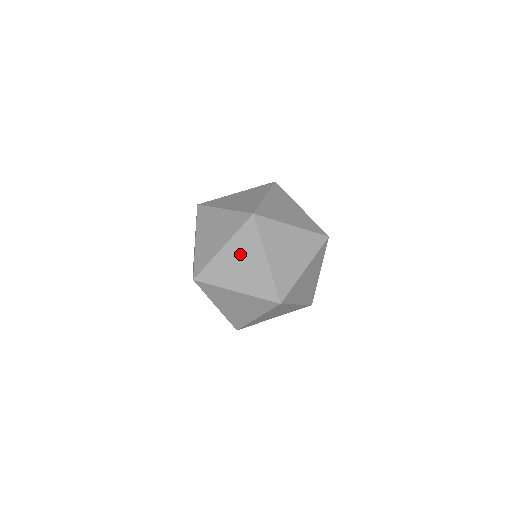
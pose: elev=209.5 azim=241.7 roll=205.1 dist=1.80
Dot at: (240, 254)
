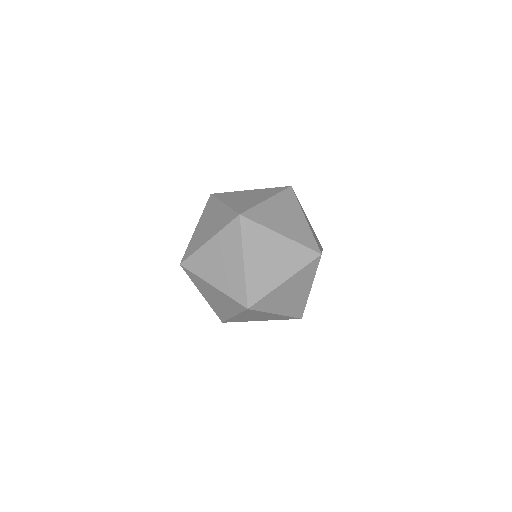
Dot at: (295, 286)
